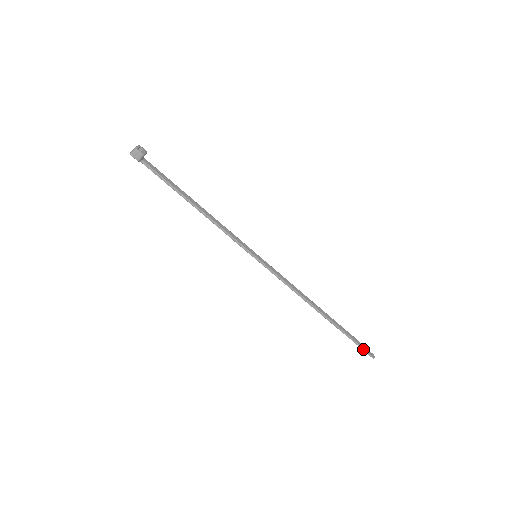
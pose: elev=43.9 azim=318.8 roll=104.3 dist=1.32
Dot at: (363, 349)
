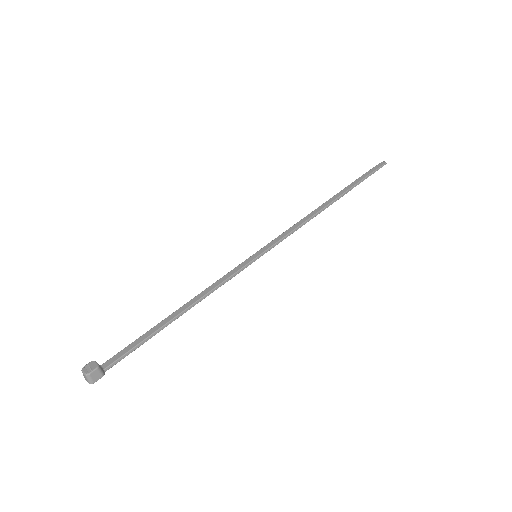
Dot at: occluded
